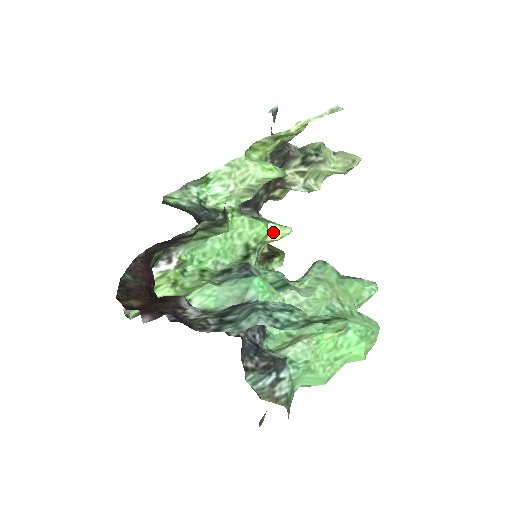
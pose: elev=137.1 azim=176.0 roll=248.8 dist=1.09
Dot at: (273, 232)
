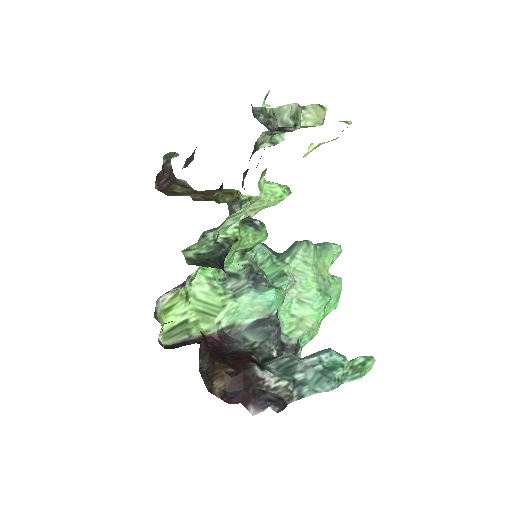
Dot at: occluded
